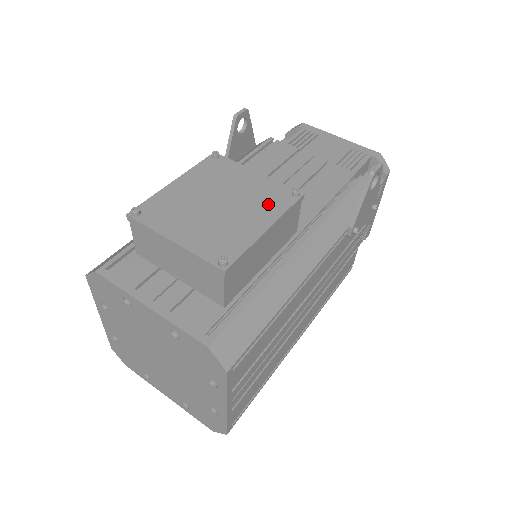
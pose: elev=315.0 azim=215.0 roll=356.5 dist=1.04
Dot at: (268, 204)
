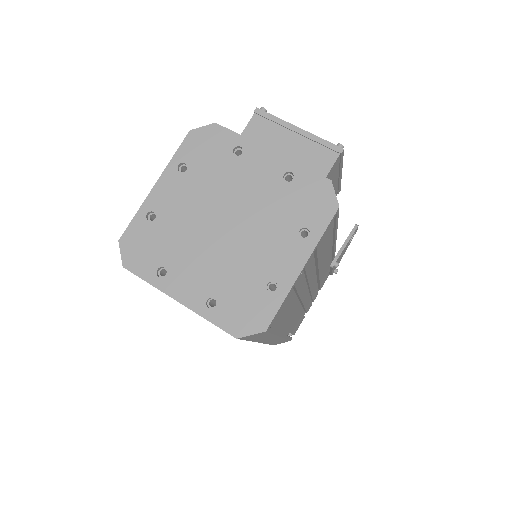
Dot at: occluded
